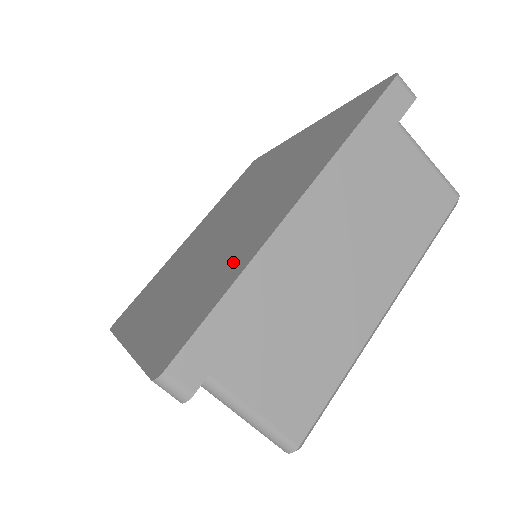
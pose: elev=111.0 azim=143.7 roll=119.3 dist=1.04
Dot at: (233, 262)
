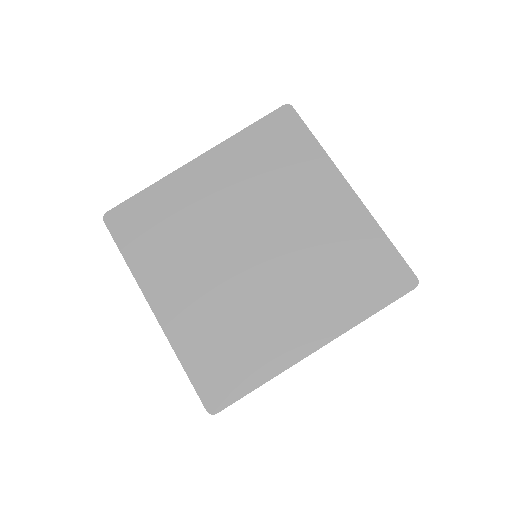
Dot at: (266, 350)
